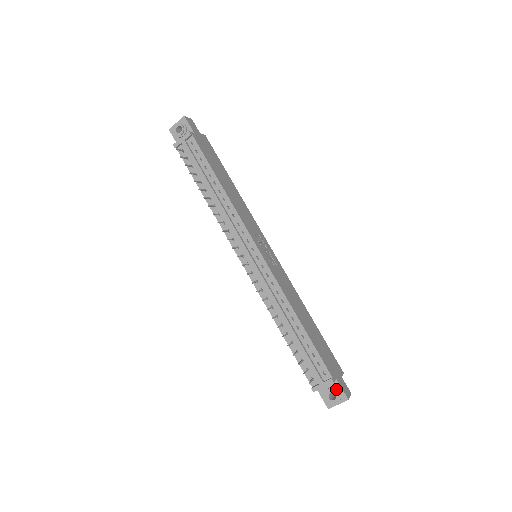
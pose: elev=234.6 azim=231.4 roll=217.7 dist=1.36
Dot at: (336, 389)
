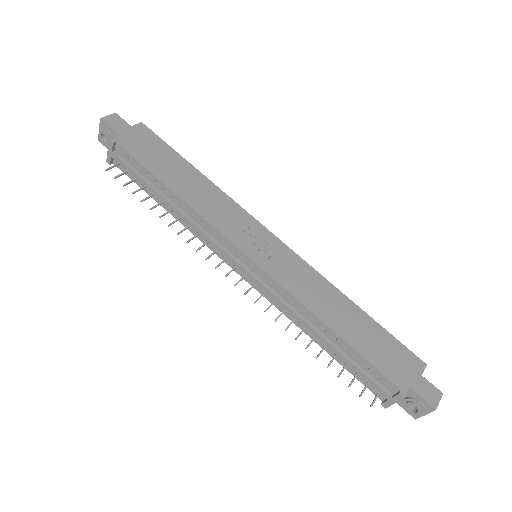
Dot at: (414, 399)
